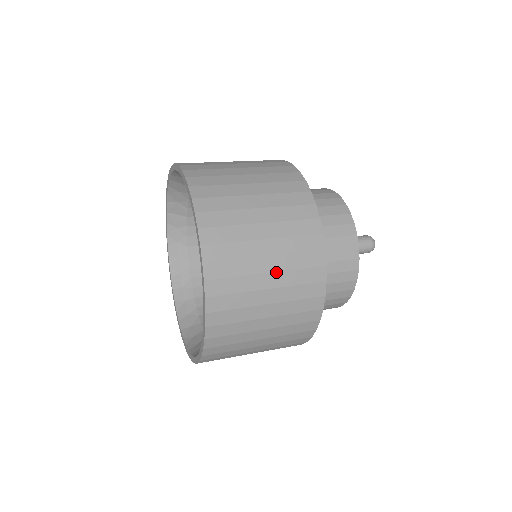
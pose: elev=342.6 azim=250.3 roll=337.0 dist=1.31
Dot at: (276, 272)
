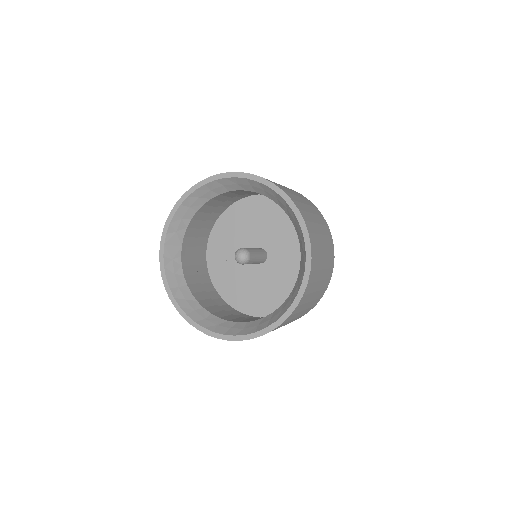
Dot at: (319, 224)
